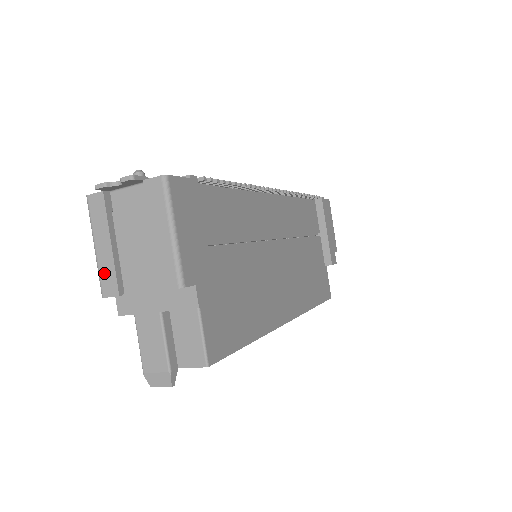
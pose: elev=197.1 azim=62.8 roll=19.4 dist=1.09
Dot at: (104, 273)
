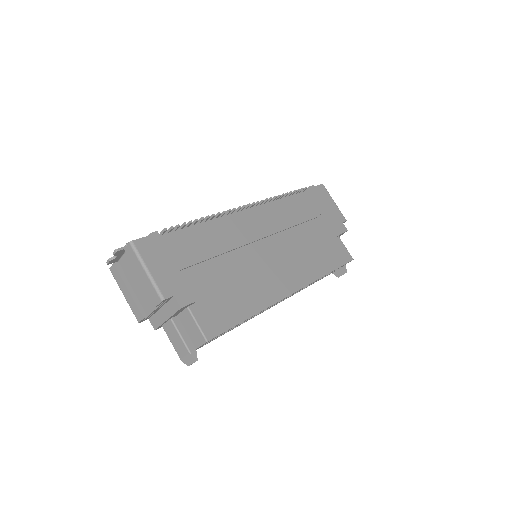
Dot at: (133, 309)
